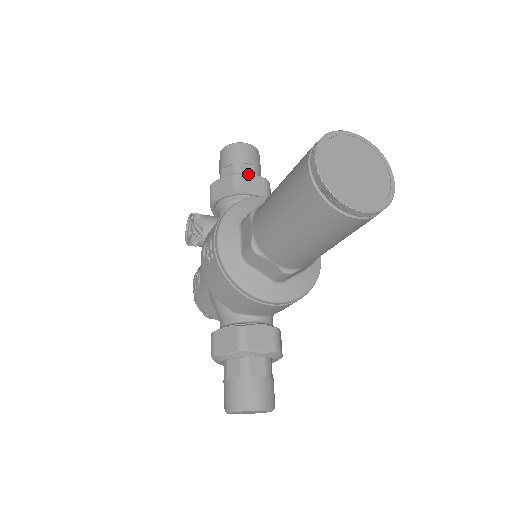
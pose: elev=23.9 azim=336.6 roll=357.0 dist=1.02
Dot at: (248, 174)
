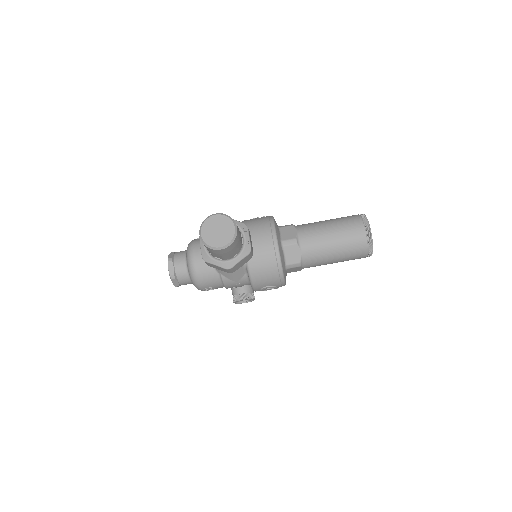
Dot at: occluded
